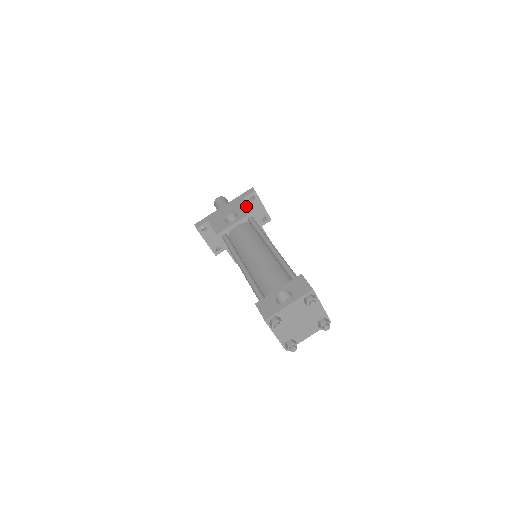
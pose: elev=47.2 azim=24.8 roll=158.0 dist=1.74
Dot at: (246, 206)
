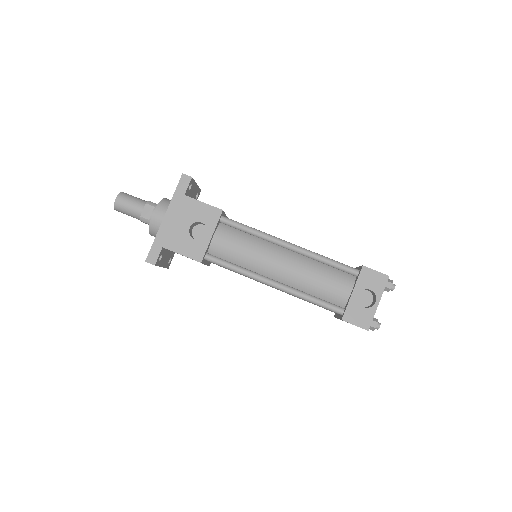
Dot at: (204, 206)
